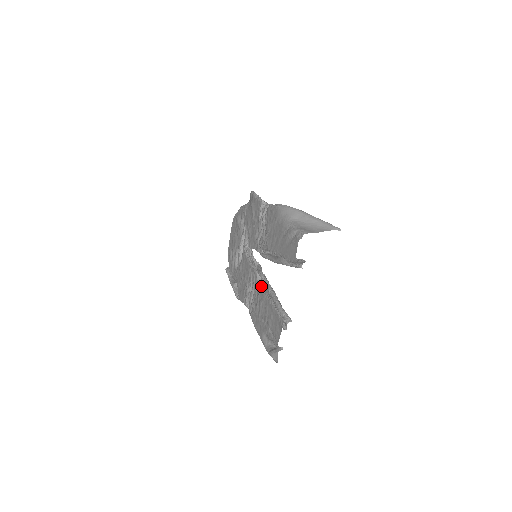
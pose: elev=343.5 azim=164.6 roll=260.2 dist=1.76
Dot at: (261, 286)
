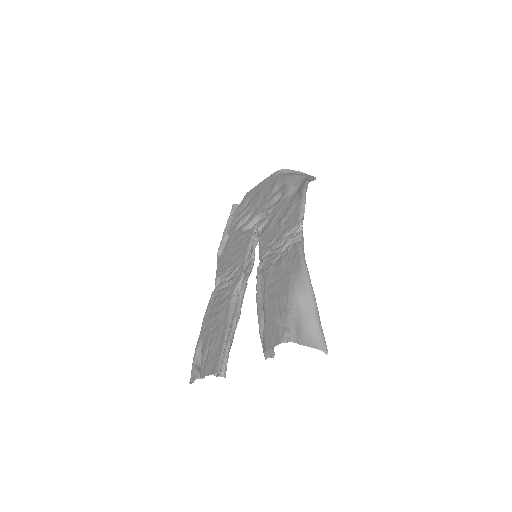
Dot at: (235, 296)
